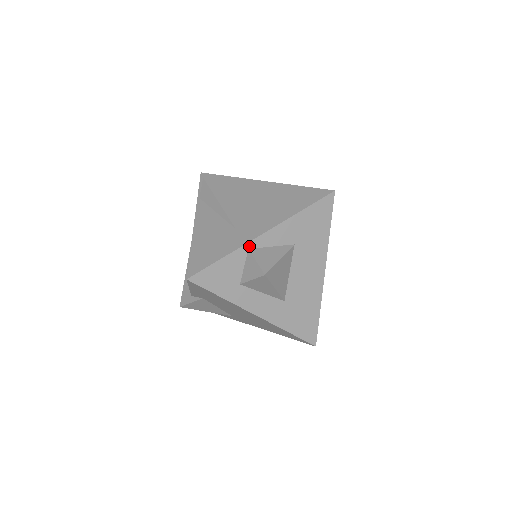
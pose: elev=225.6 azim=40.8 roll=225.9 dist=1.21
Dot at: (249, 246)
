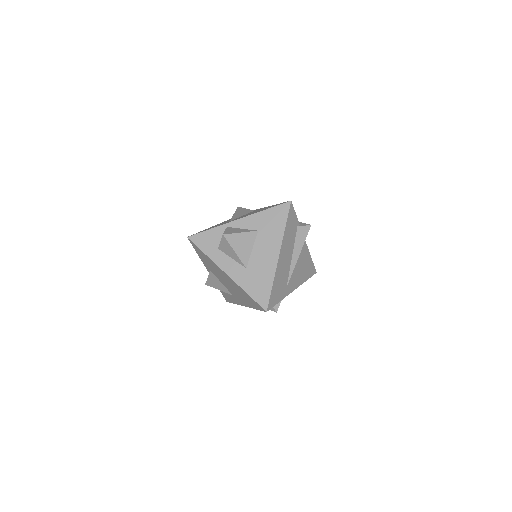
Dot at: (228, 225)
